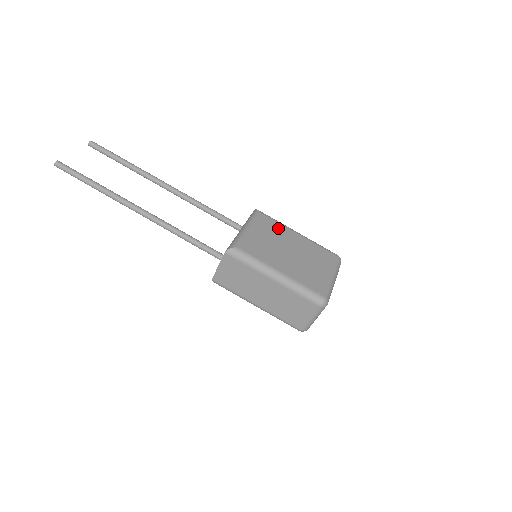
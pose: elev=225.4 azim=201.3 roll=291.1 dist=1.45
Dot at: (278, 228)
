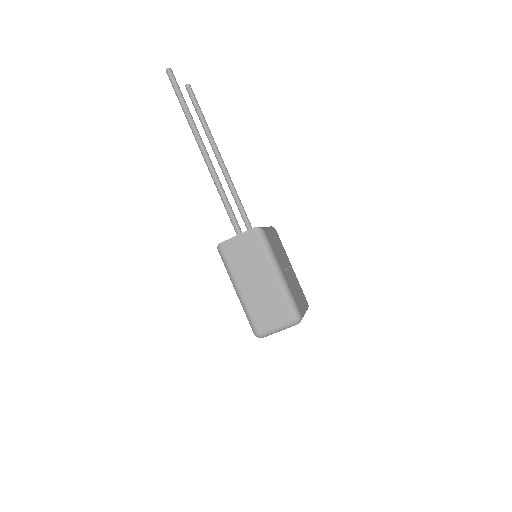
Dot at: (283, 250)
